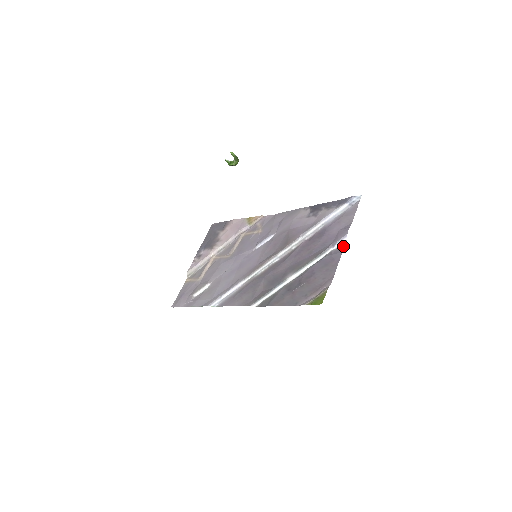
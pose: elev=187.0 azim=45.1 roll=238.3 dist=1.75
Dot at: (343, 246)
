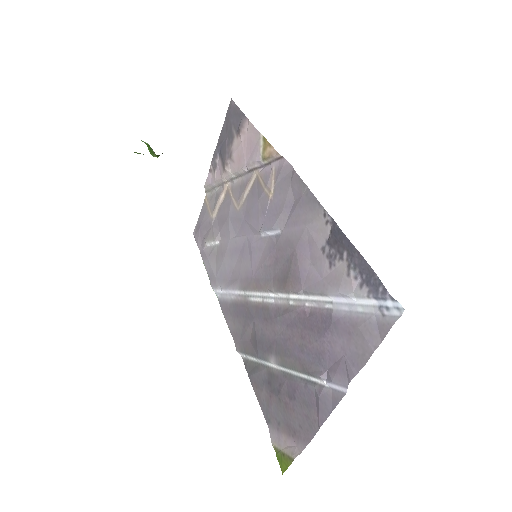
Dot at: (337, 400)
